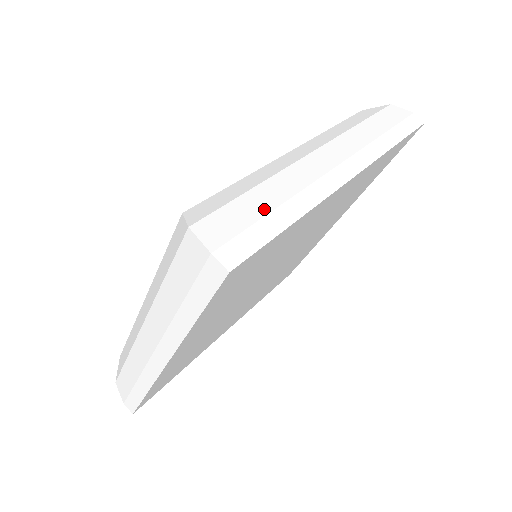
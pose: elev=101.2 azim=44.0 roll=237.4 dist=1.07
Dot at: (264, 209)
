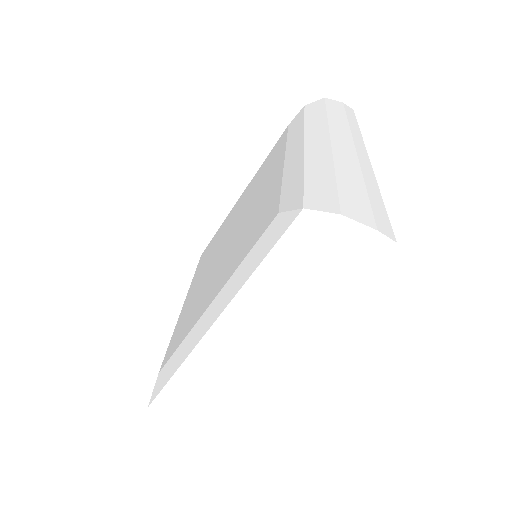
Dot at: (191, 424)
